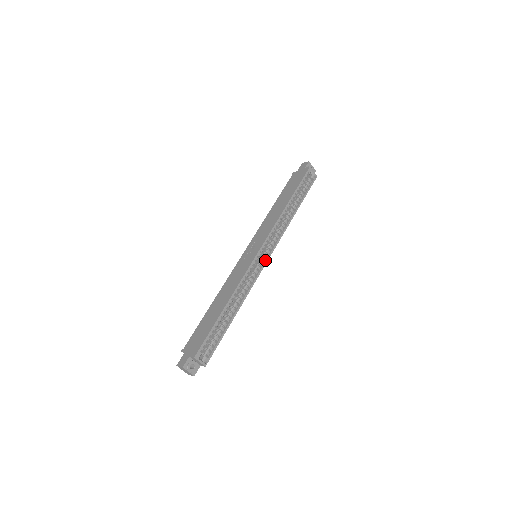
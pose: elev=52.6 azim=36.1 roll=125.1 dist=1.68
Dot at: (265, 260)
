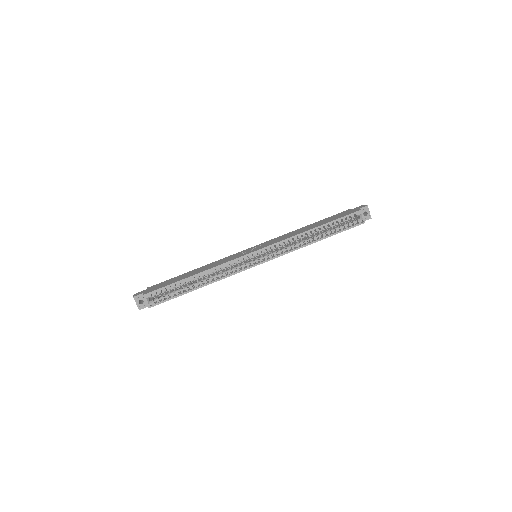
Dot at: (258, 263)
